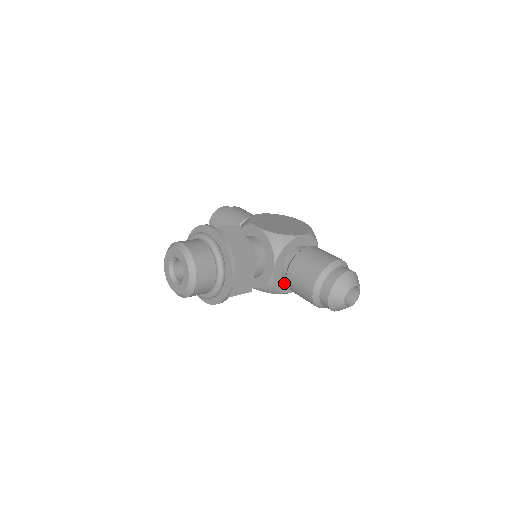
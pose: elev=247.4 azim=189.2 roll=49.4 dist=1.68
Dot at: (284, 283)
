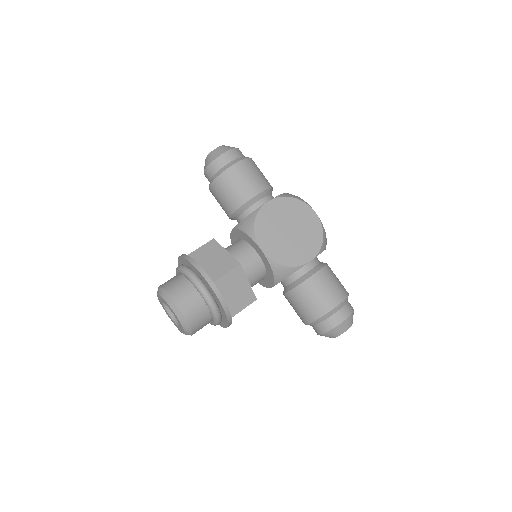
Dot at: occluded
